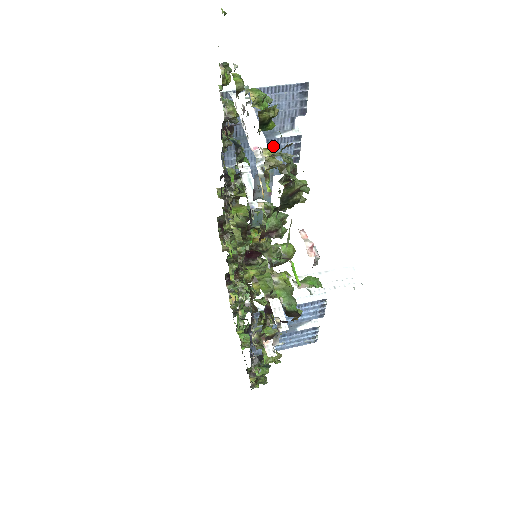
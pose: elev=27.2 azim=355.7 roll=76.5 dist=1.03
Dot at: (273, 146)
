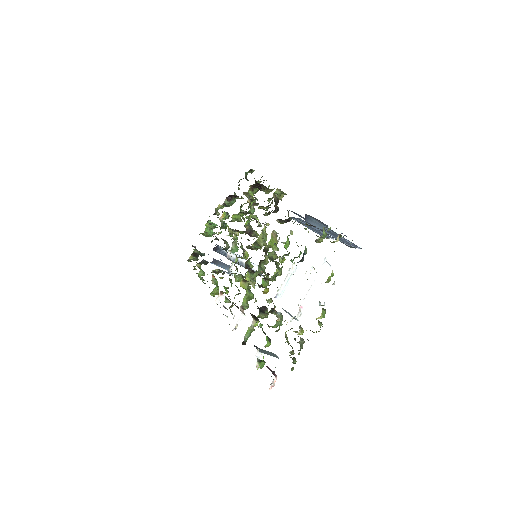
Dot at: (321, 232)
